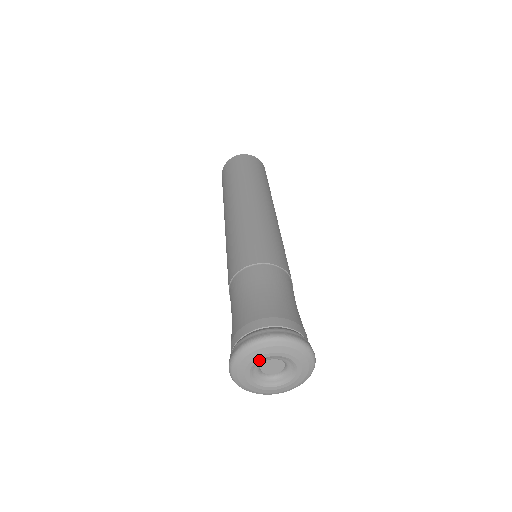
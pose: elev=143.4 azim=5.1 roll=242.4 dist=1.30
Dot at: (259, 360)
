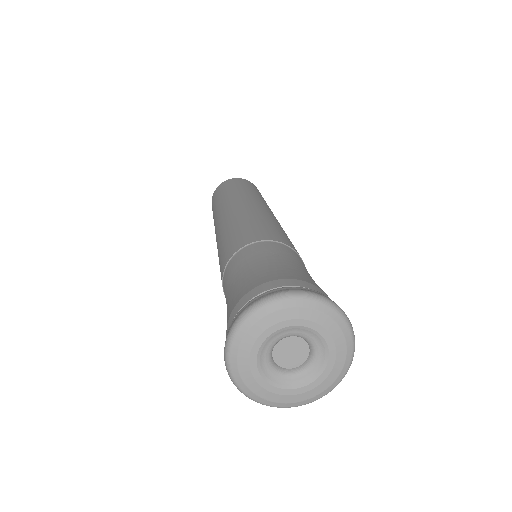
Dot at: (262, 344)
